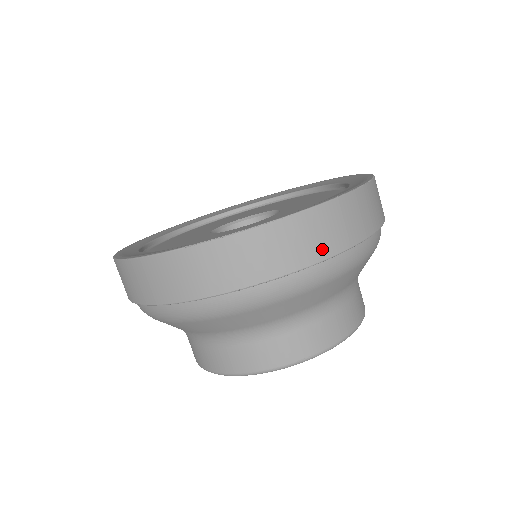
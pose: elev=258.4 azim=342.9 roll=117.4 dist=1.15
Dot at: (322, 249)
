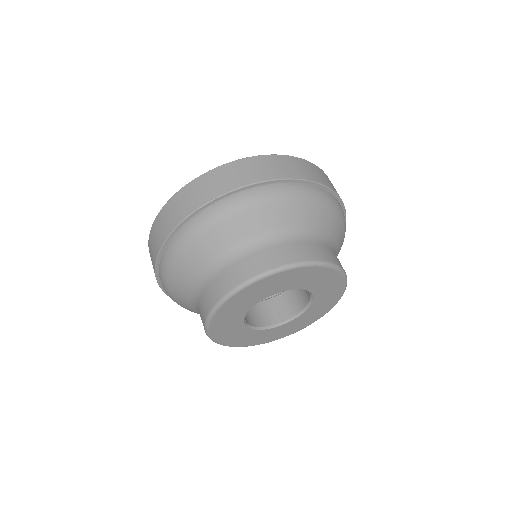
Dot at: (280, 173)
